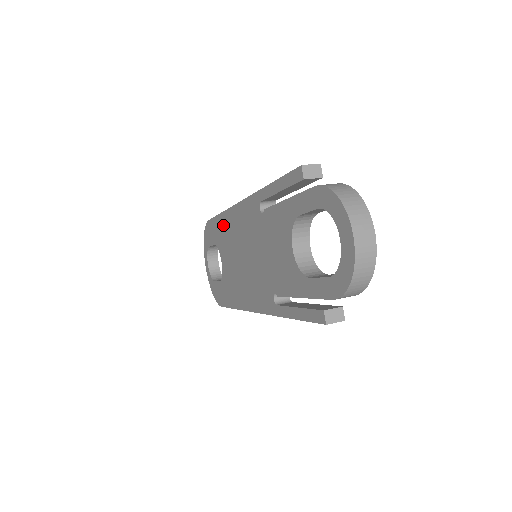
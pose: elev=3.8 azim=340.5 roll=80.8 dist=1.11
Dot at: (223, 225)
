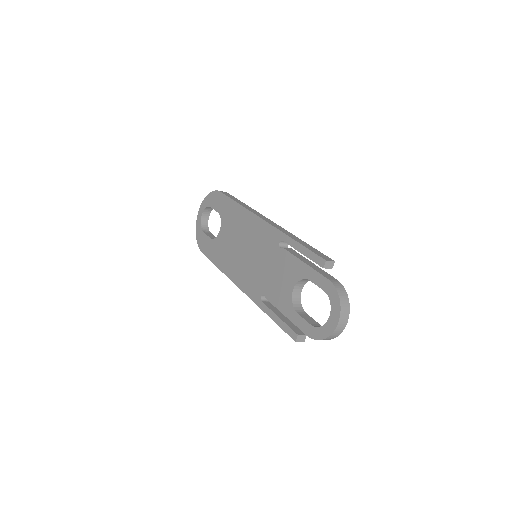
Dot at: (236, 212)
